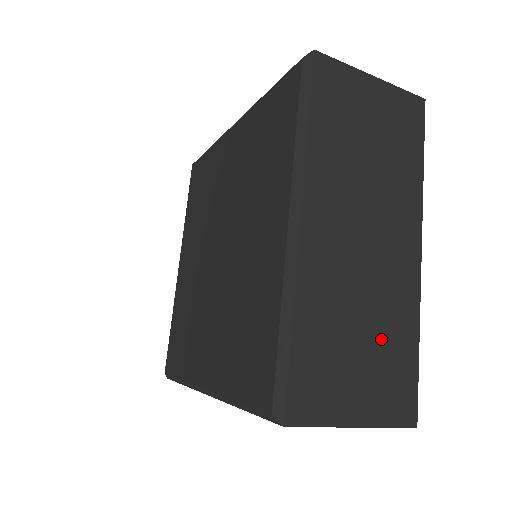
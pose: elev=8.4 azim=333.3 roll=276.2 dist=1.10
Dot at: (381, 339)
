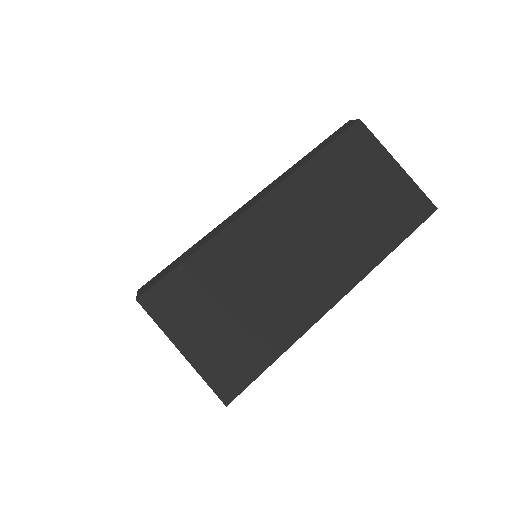
Dot at: (252, 321)
